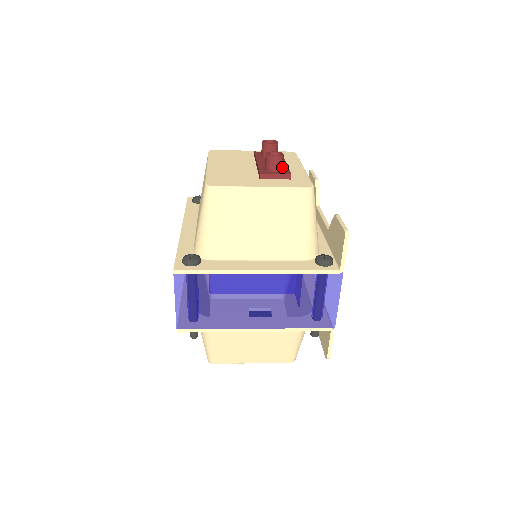
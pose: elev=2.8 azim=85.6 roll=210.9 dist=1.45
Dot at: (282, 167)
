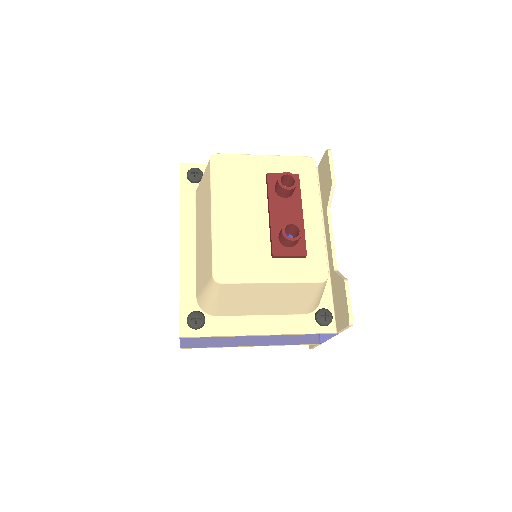
Dot at: (298, 240)
